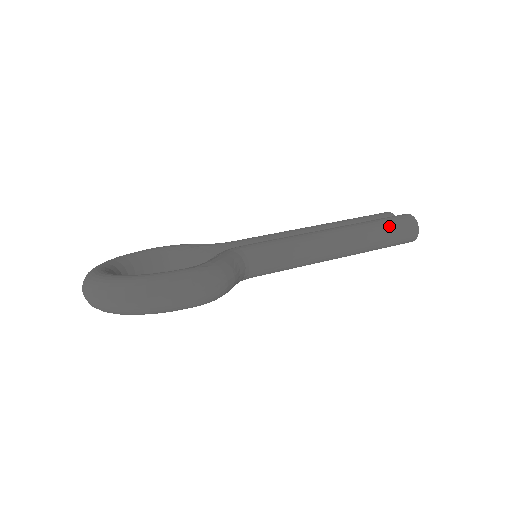
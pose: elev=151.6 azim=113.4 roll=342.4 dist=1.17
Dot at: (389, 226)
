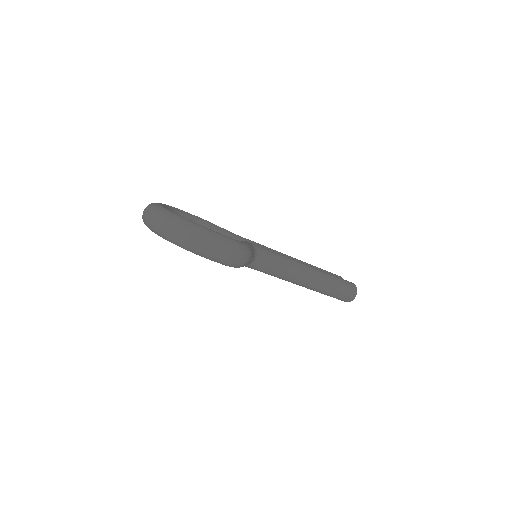
Dot at: (341, 284)
